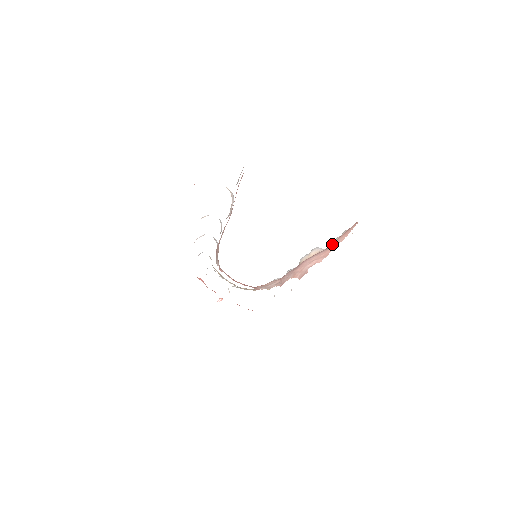
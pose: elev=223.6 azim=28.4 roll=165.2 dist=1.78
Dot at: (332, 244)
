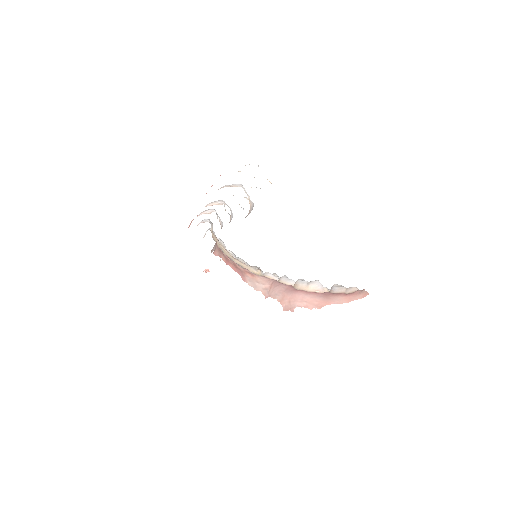
Dot at: (331, 297)
